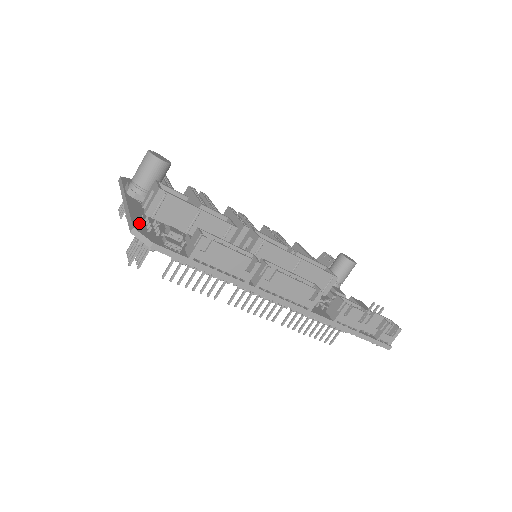
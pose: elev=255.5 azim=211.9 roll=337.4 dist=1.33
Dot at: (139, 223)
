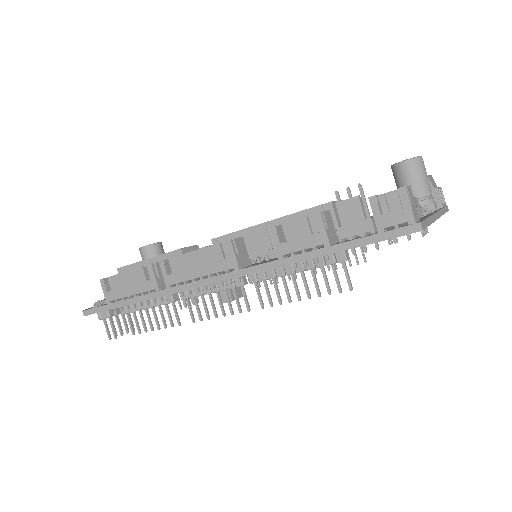
Dot at: occluded
